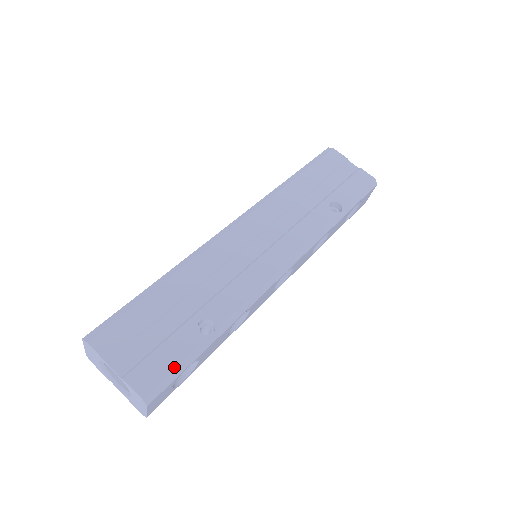
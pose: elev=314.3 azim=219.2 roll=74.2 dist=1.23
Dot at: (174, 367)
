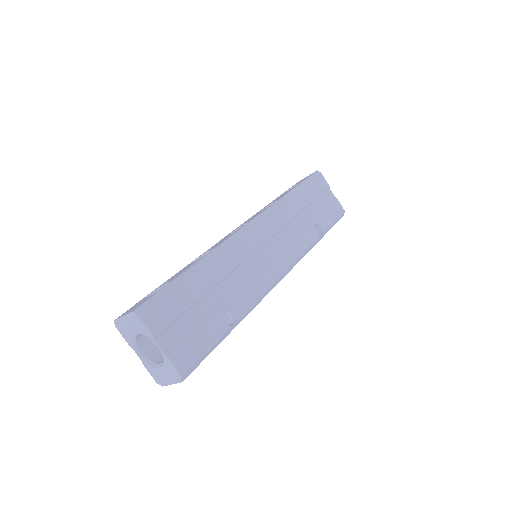
Dot at: (205, 351)
